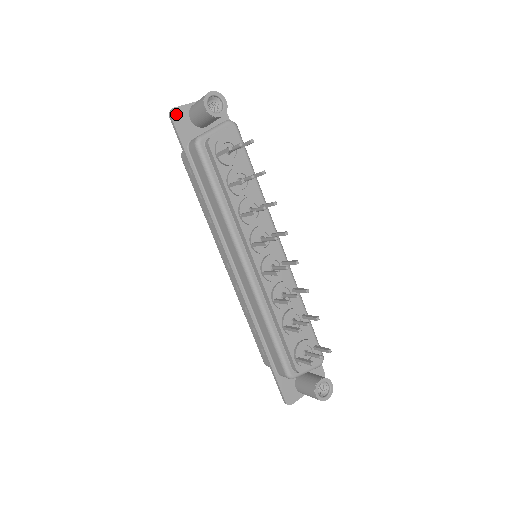
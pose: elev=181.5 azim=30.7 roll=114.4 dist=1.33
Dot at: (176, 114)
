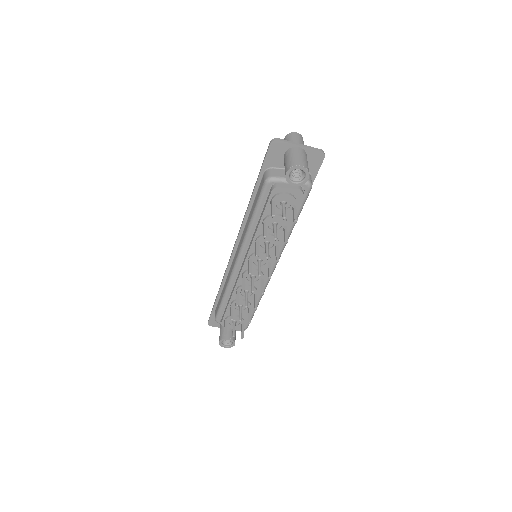
Dot at: (276, 145)
